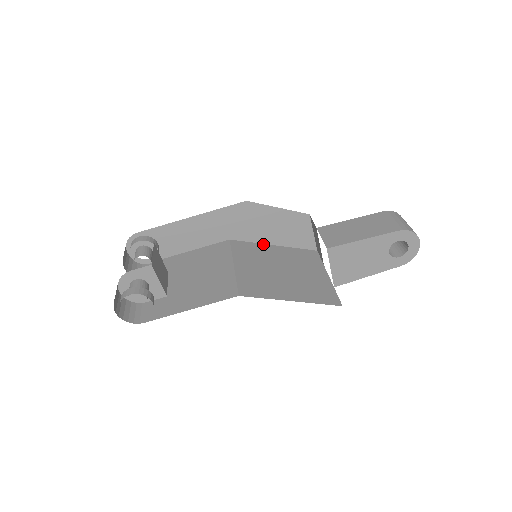
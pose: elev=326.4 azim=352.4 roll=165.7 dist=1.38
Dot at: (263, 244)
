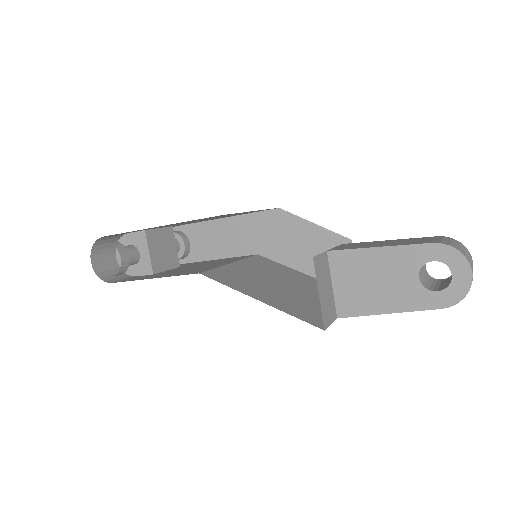
Dot at: (293, 269)
